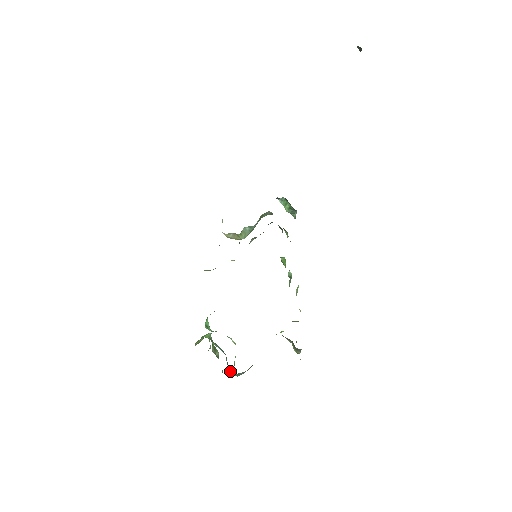
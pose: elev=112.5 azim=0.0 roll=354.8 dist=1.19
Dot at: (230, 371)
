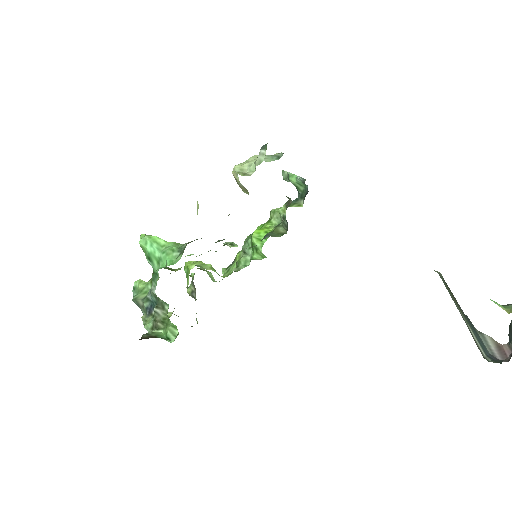
Dot at: (136, 300)
